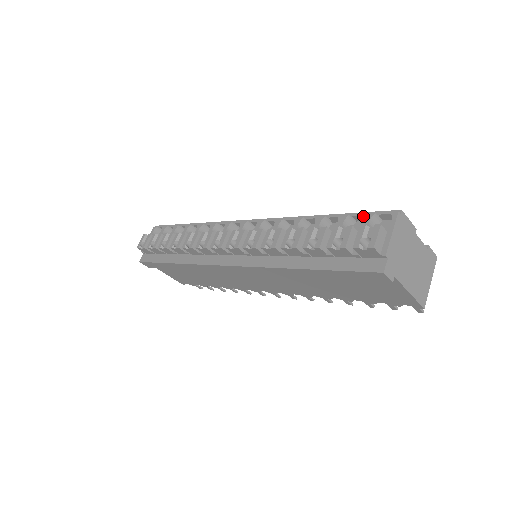
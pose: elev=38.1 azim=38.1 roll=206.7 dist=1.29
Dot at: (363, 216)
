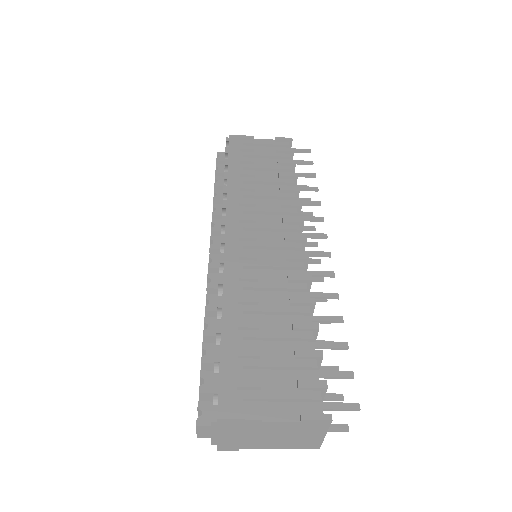
Dot at: (221, 374)
